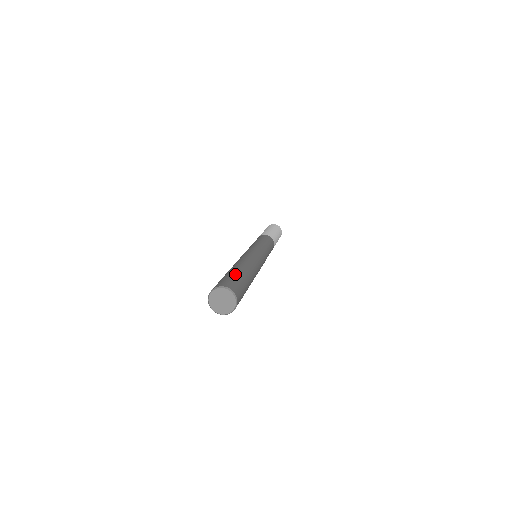
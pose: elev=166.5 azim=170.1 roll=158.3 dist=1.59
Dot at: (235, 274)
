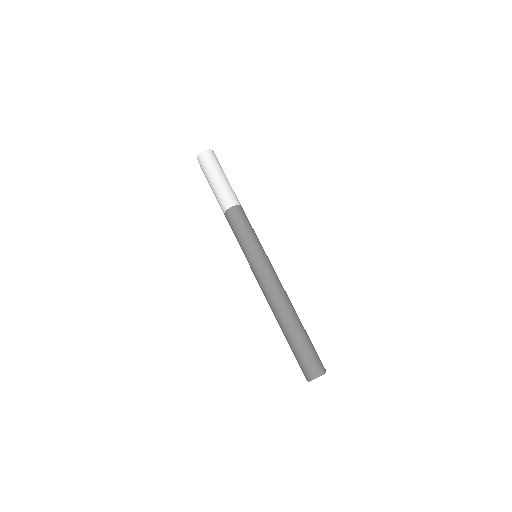
Dot at: (301, 346)
